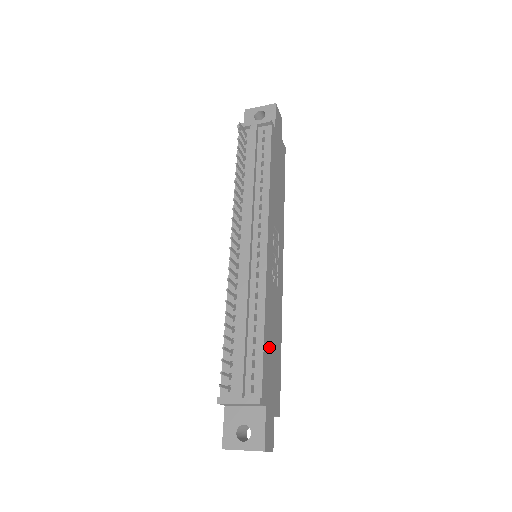
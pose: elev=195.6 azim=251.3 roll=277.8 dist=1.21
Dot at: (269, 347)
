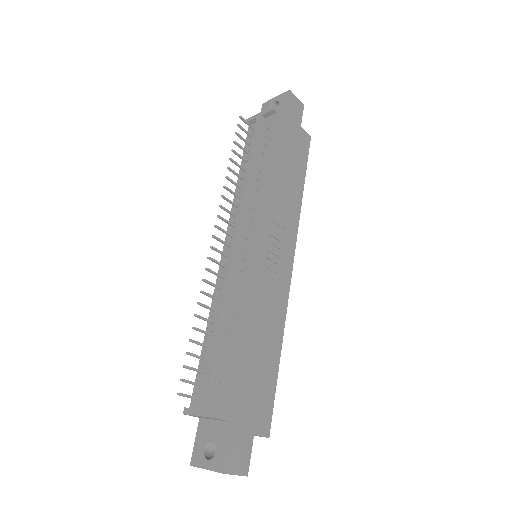
Dot at: (248, 355)
